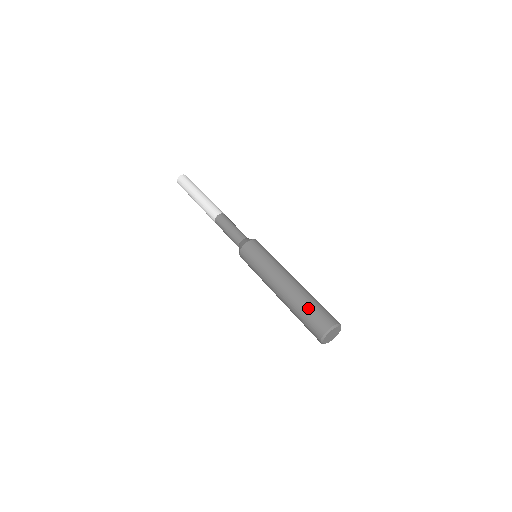
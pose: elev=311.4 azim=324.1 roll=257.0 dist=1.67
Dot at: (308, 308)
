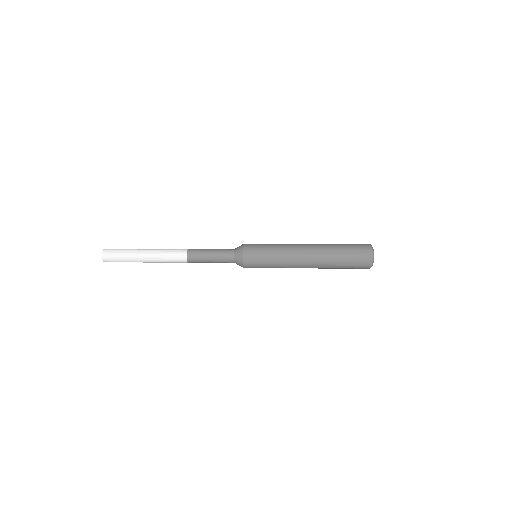
Dot at: (344, 250)
